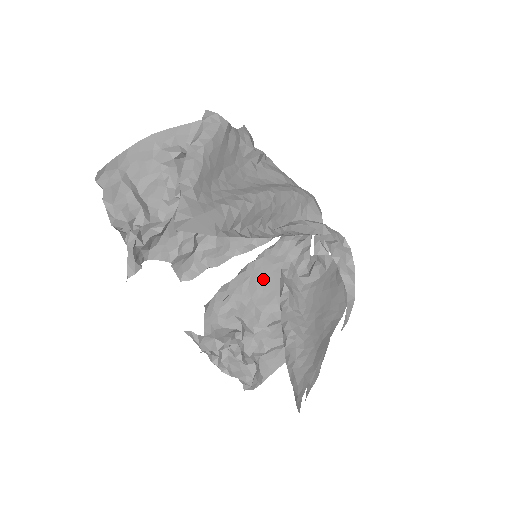
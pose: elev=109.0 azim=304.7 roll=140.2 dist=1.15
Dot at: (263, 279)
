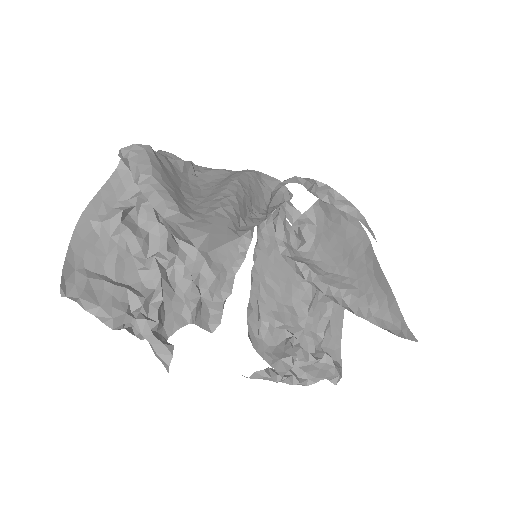
Dot at: (271, 277)
